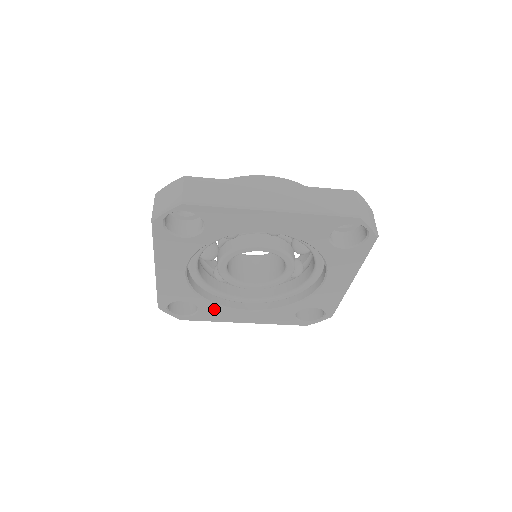
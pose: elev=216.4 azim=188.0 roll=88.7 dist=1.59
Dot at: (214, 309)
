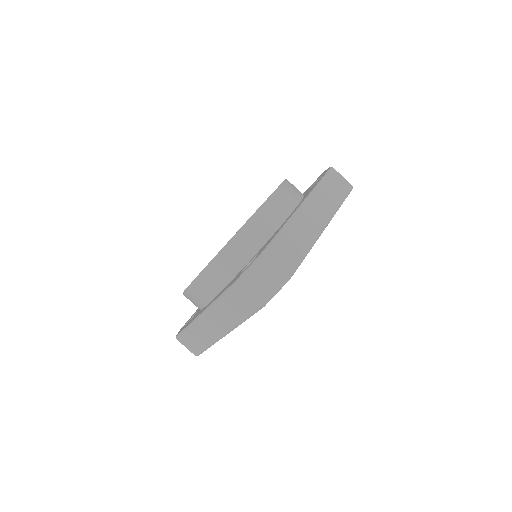
Dot at: occluded
